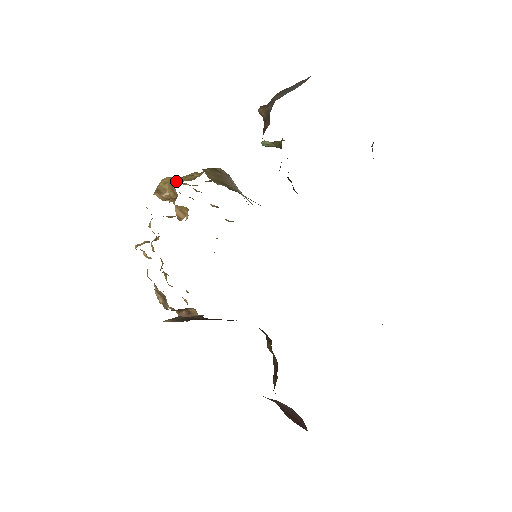
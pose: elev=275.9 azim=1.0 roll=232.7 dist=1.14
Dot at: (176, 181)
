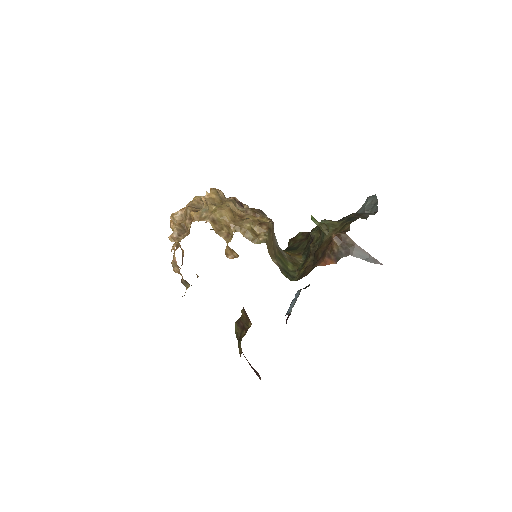
Dot at: (232, 219)
